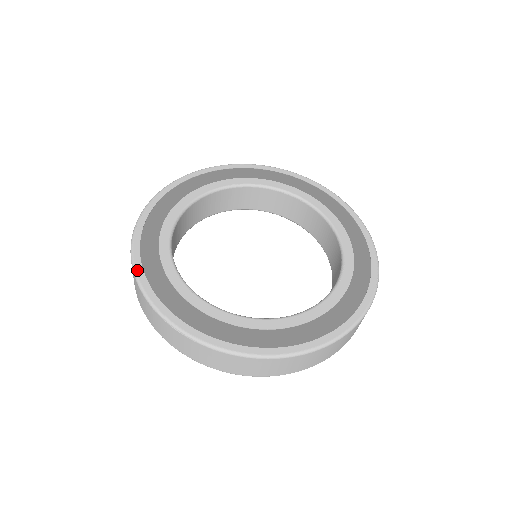
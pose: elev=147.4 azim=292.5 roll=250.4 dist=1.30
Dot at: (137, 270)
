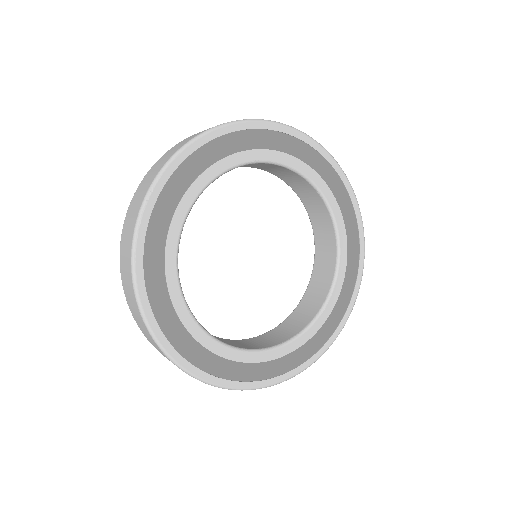
Dot at: (140, 293)
